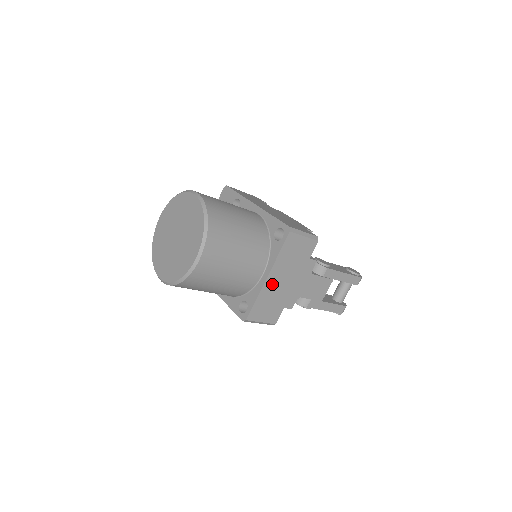
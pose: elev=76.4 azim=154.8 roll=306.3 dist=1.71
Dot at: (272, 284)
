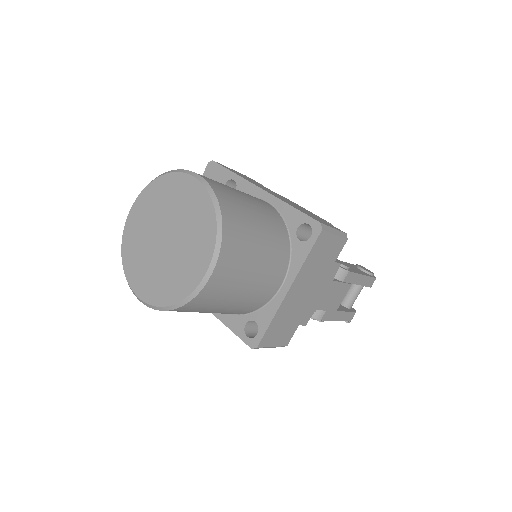
Dot at: (292, 298)
